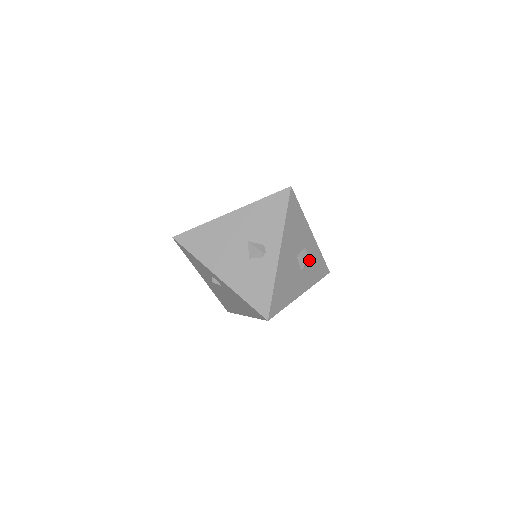
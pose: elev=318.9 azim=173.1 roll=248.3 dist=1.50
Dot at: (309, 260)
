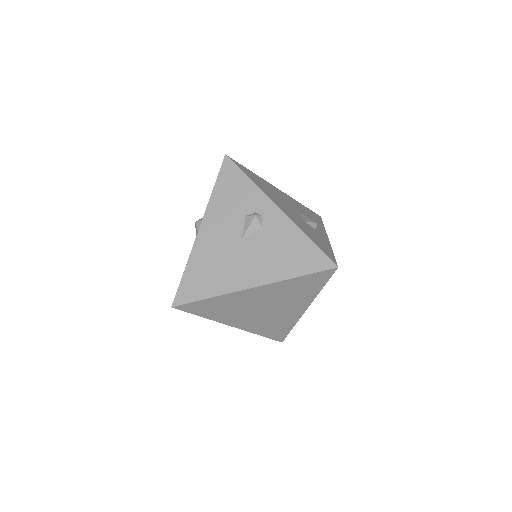
Dot at: occluded
